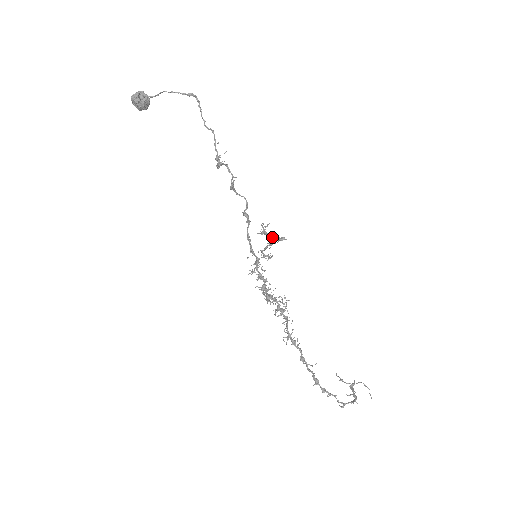
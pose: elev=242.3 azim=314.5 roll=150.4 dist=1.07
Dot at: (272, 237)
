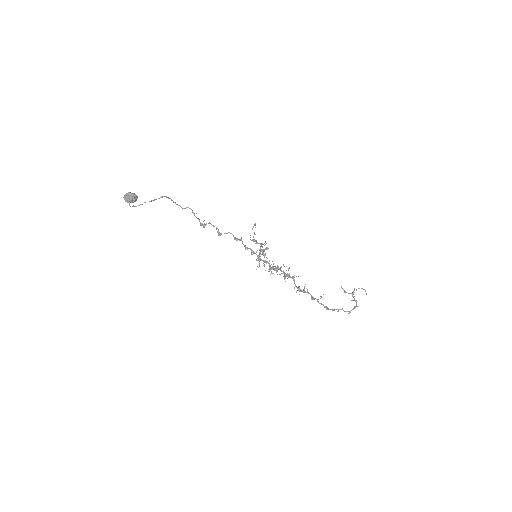
Dot at: occluded
